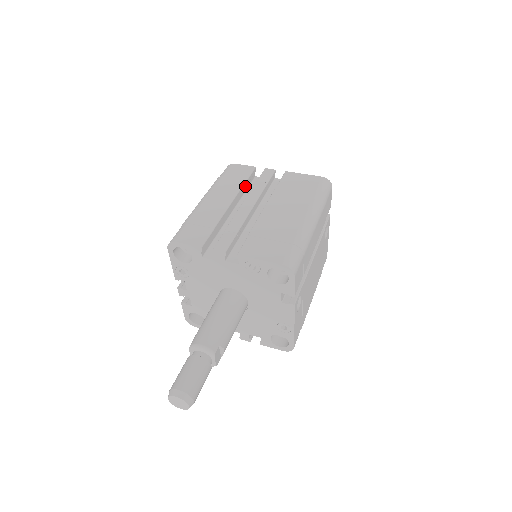
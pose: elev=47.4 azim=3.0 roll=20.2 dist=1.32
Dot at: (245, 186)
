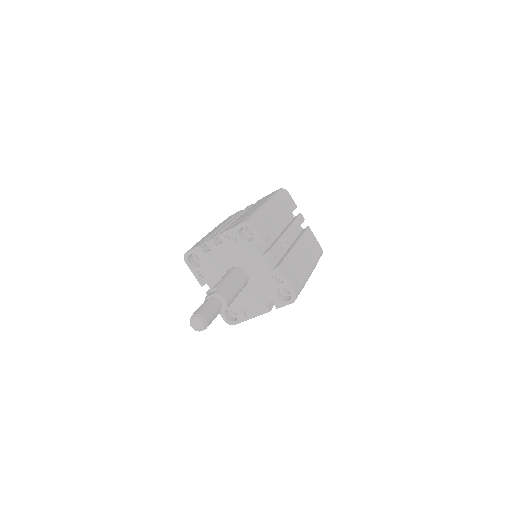
Dot at: occluded
